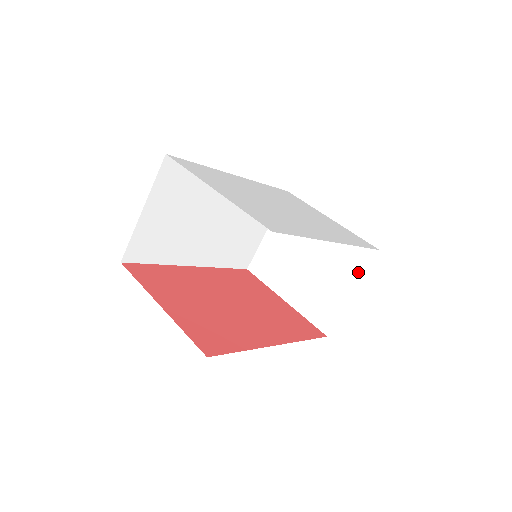
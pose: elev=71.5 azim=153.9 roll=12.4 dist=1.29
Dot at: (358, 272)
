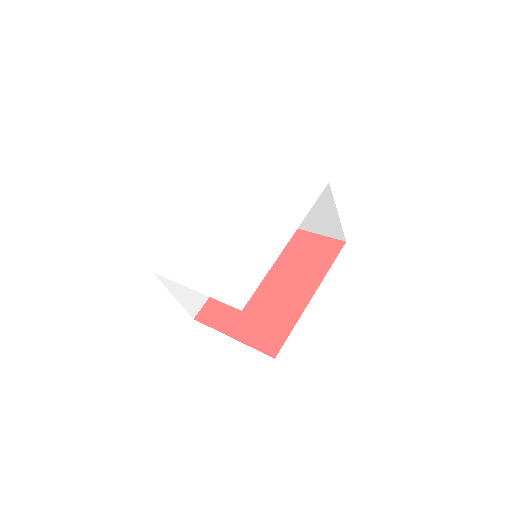
Dot at: (329, 200)
